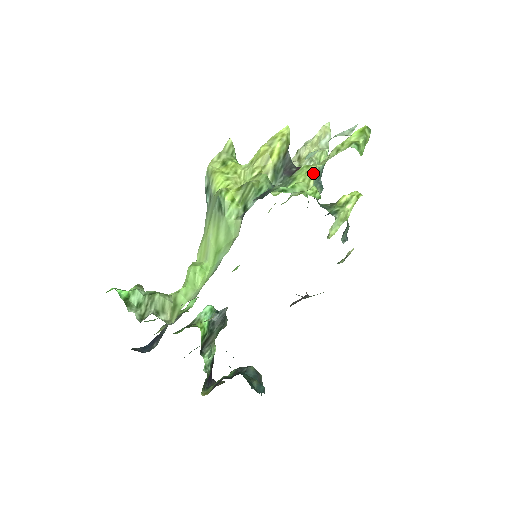
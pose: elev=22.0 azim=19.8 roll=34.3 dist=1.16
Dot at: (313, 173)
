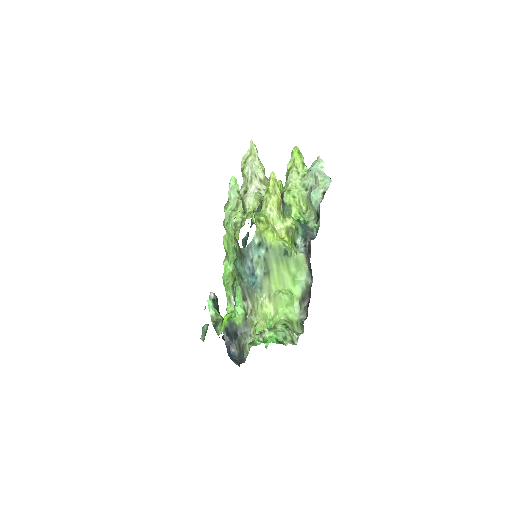
Dot at: (300, 198)
